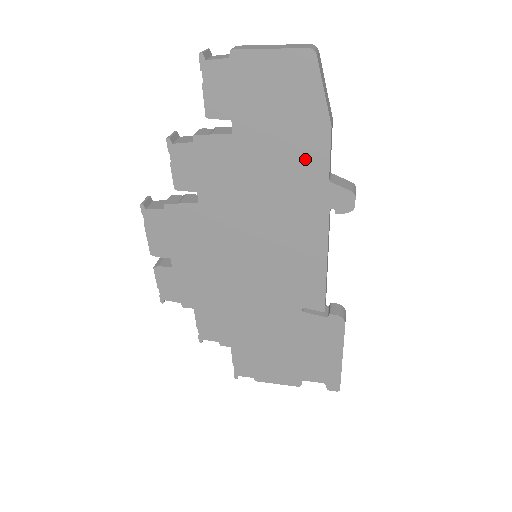
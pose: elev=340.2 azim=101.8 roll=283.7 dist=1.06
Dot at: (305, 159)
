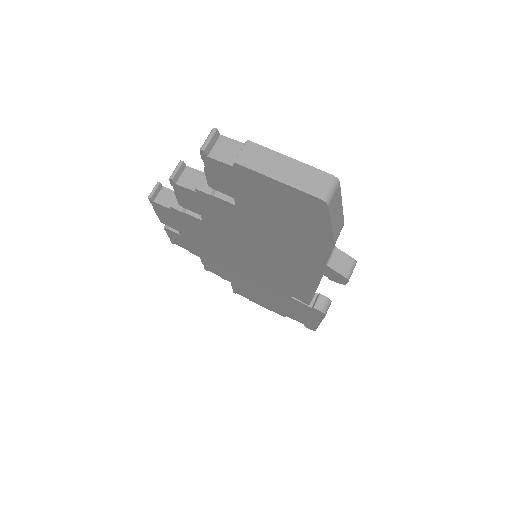
Dot at: (305, 247)
